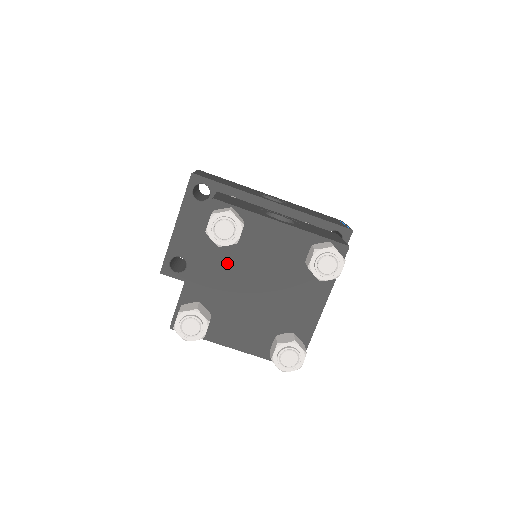
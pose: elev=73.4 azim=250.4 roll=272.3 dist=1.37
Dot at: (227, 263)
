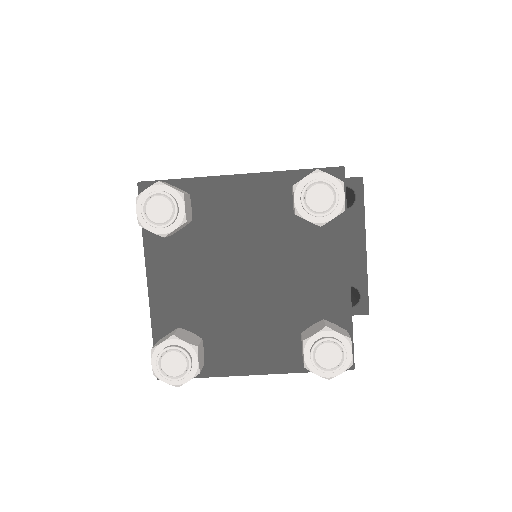
Dot at: (192, 260)
